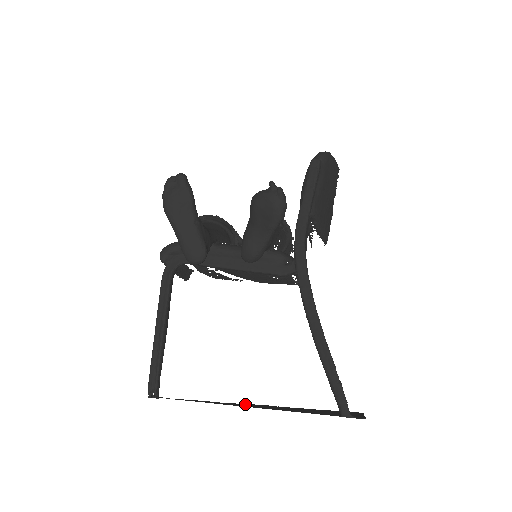
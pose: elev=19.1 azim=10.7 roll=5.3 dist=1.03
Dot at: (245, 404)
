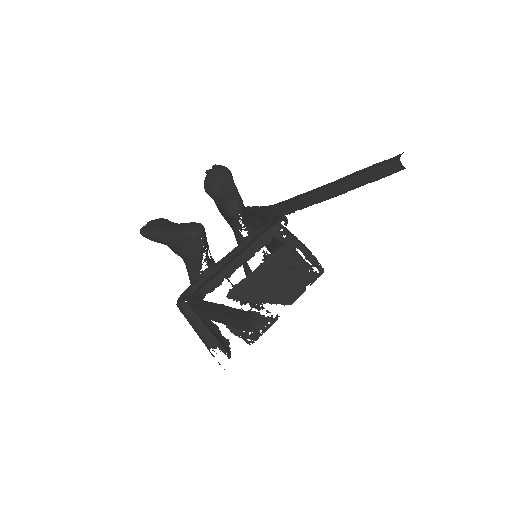
Dot at: occluded
